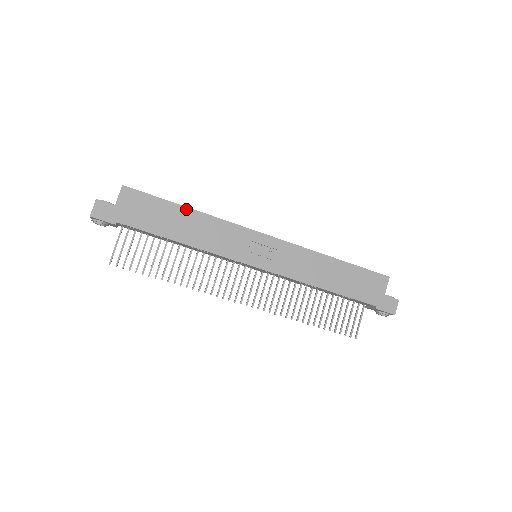
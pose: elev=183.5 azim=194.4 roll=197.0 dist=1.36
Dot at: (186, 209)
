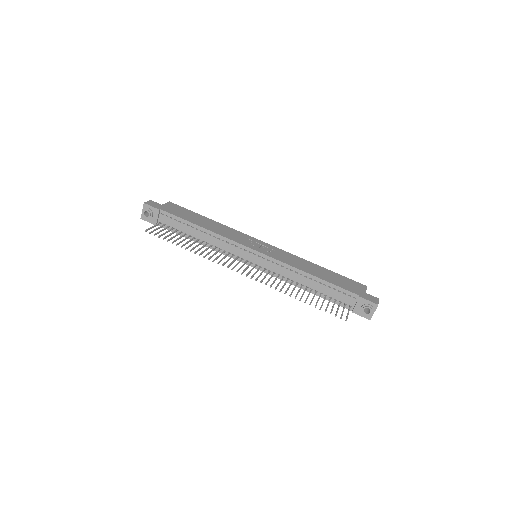
Dot at: (209, 219)
